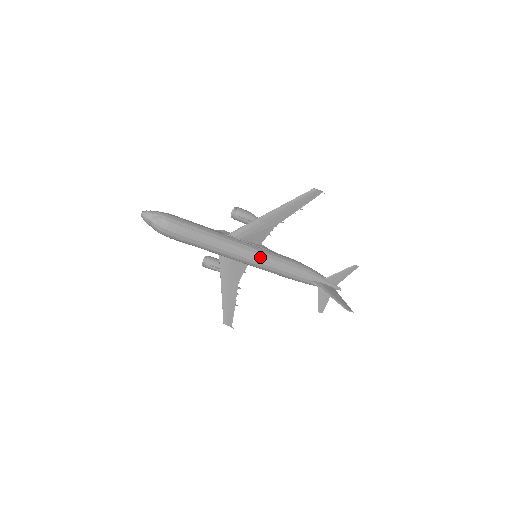
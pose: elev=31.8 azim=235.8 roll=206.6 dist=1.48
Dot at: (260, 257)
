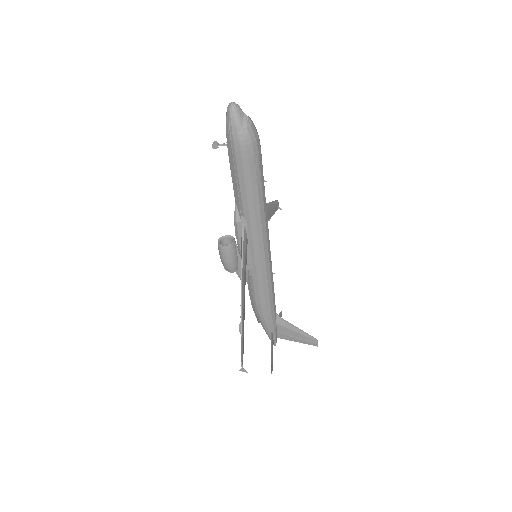
Dot at: occluded
